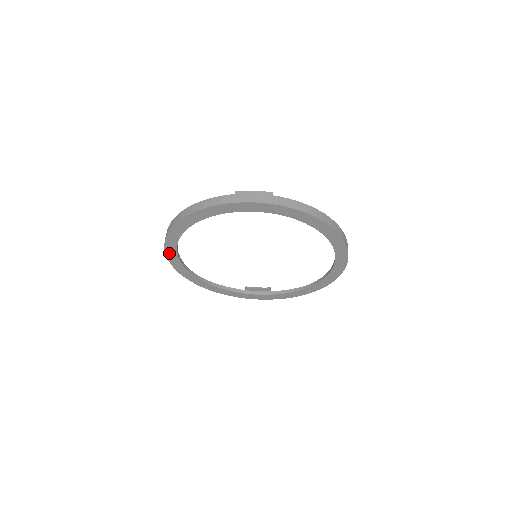
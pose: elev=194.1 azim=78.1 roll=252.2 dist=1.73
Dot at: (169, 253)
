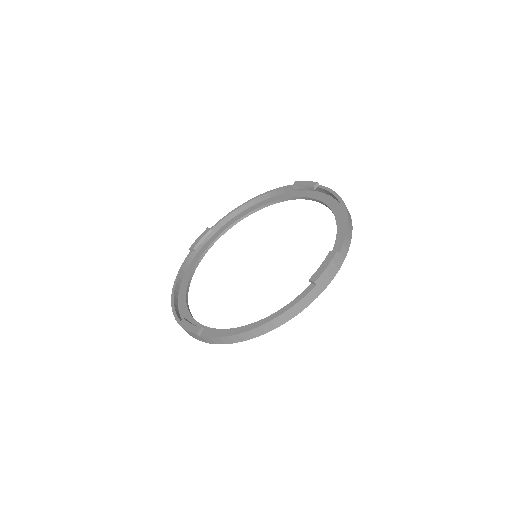
Dot at: occluded
